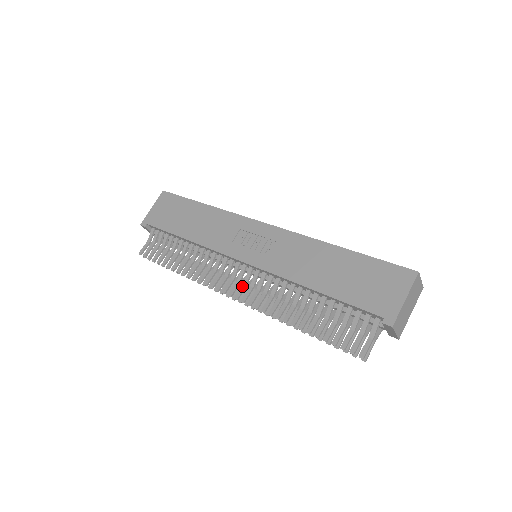
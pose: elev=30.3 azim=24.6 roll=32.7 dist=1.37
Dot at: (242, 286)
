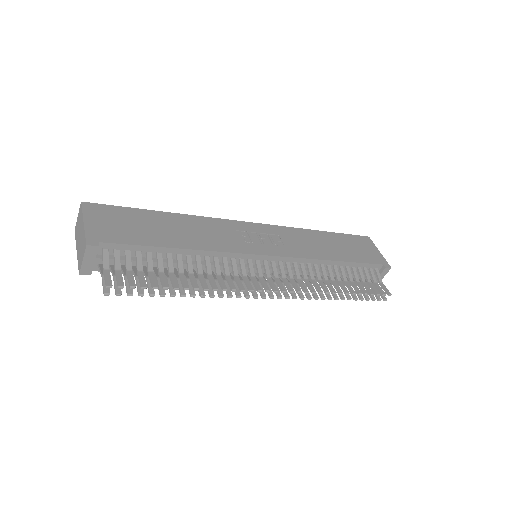
Dot at: (277, 280)
